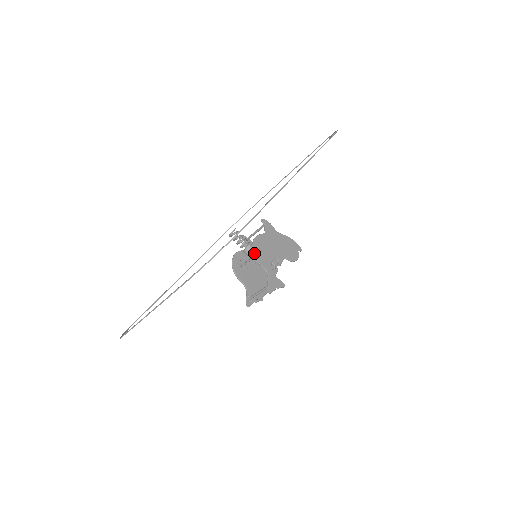
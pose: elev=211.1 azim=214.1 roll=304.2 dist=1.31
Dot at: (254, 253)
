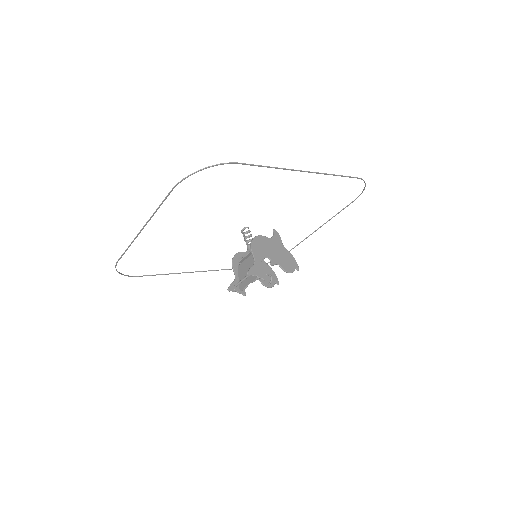
Dot at: (251, 243)
